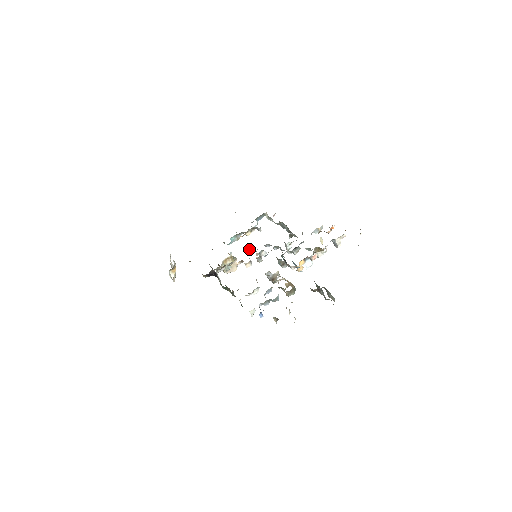
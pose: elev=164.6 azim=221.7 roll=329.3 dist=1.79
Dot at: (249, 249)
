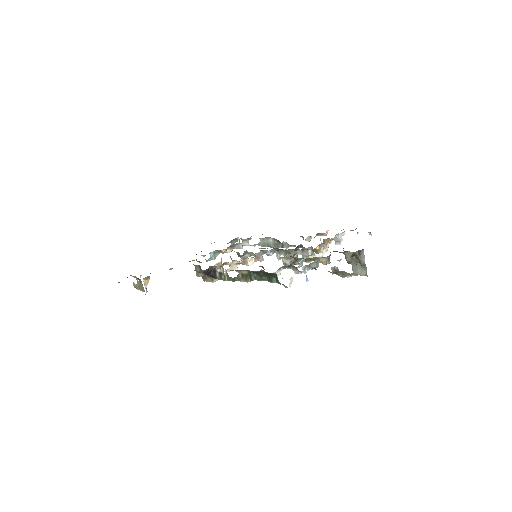
Dot at: (243, 254)
